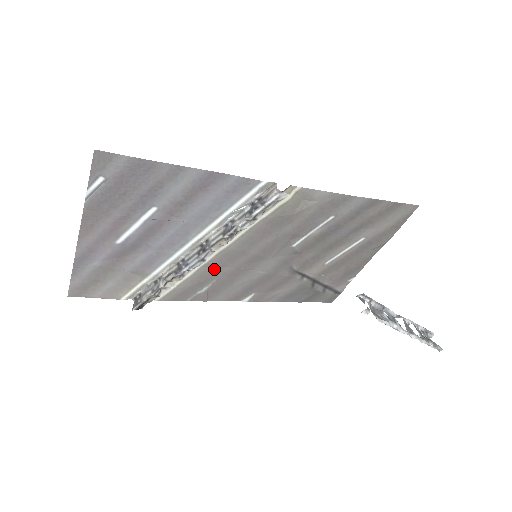
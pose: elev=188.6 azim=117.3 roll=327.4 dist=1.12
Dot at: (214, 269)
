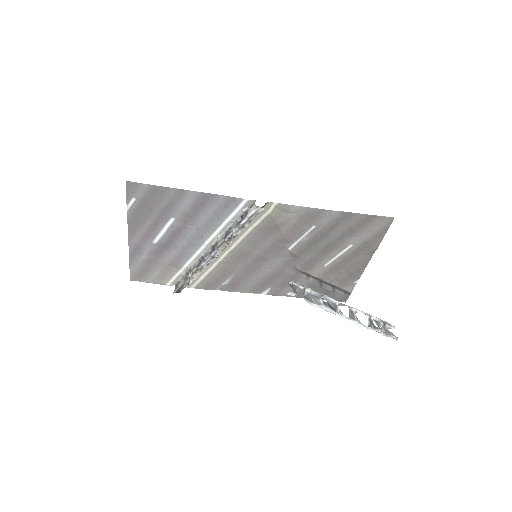
Dot at: (229, 266)
